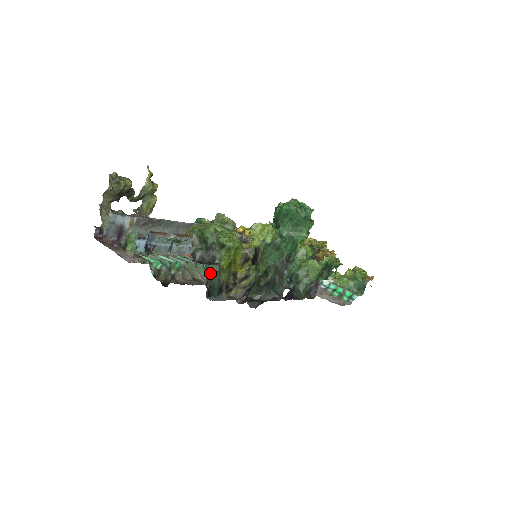
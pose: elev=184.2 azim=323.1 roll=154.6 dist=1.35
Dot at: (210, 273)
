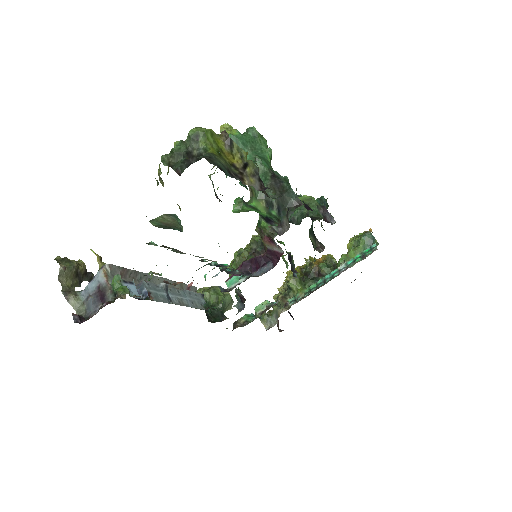
Dot at: (206, 158)
